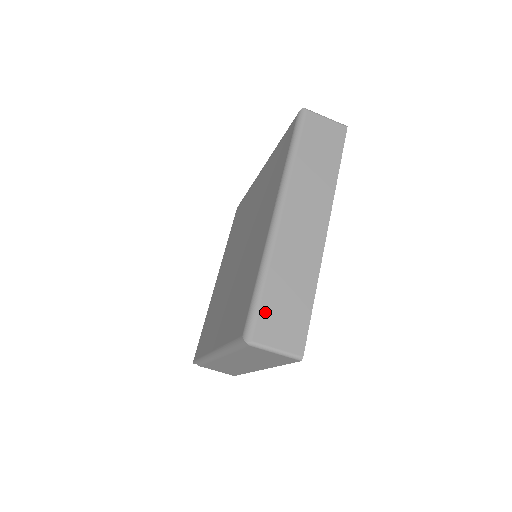
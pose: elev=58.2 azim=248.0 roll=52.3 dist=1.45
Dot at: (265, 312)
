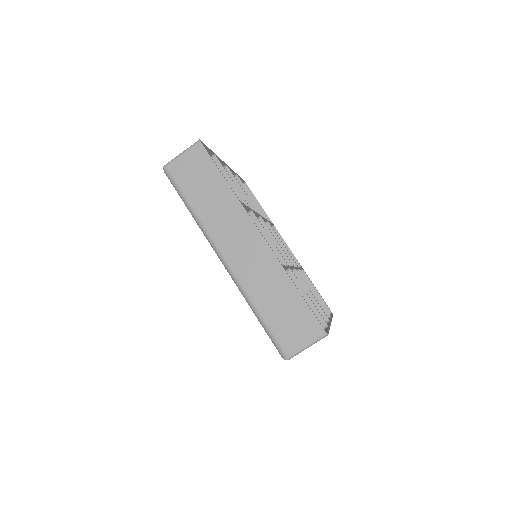
Dot at: (278, 332)
